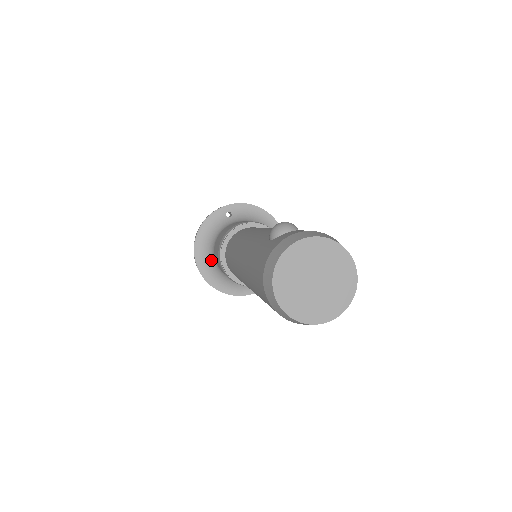
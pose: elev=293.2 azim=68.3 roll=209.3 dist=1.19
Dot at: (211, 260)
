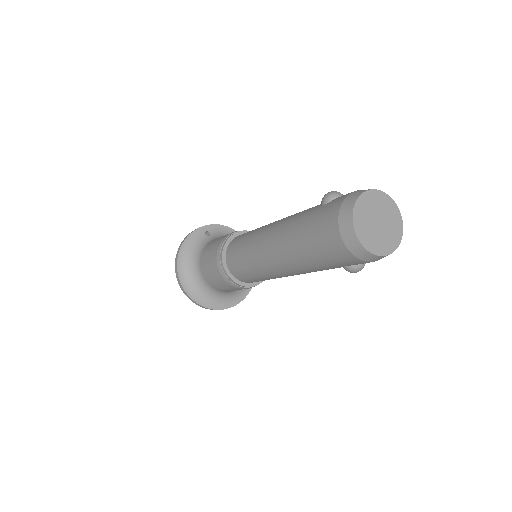
Dot at: (195, 274)
